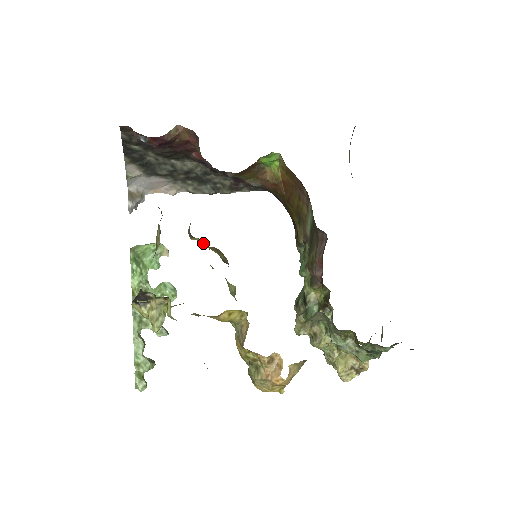
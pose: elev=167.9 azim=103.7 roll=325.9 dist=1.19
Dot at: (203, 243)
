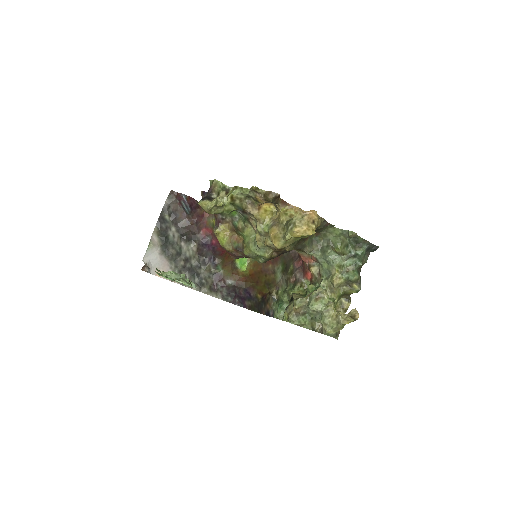
Dot at: (225, 231)
